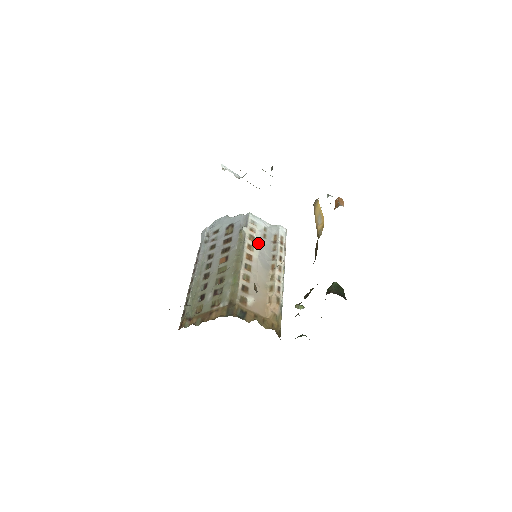
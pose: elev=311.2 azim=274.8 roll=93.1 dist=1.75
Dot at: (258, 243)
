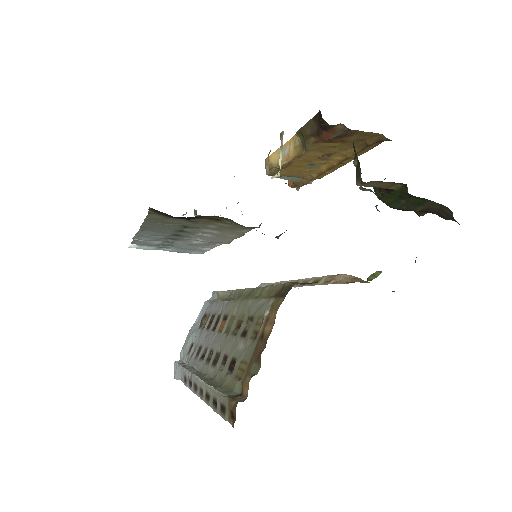
Dot at: occluded
